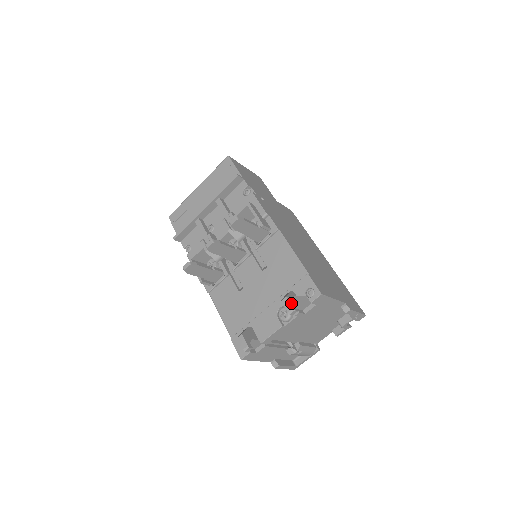
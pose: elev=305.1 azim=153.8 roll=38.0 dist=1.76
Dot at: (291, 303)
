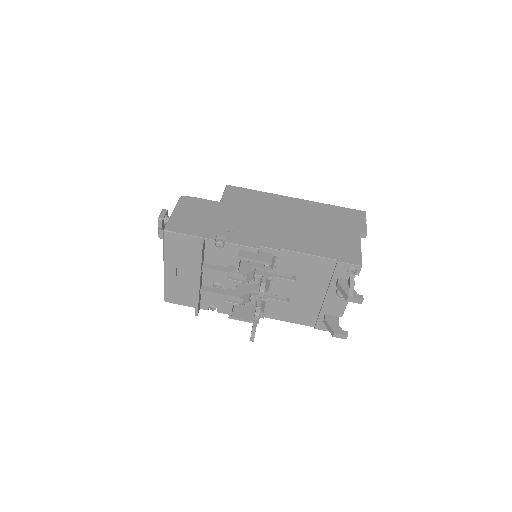
Dot at: (355, 297)
